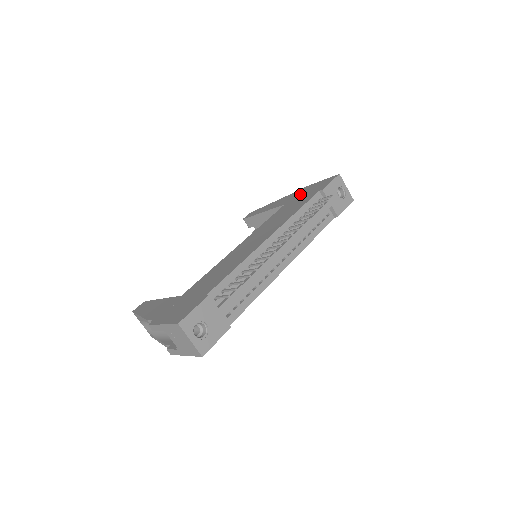
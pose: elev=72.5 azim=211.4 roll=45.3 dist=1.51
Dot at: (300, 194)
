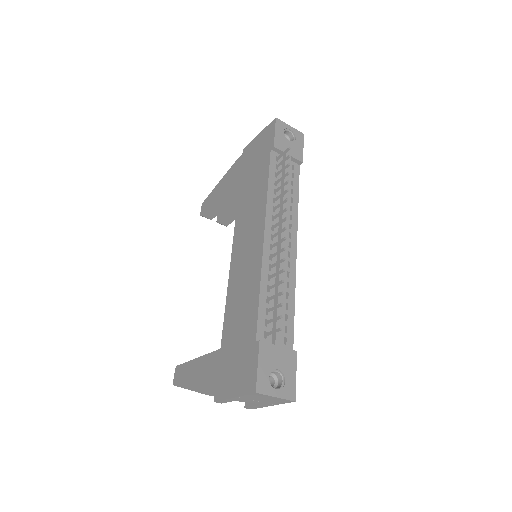
Dot at: (248, 161)
